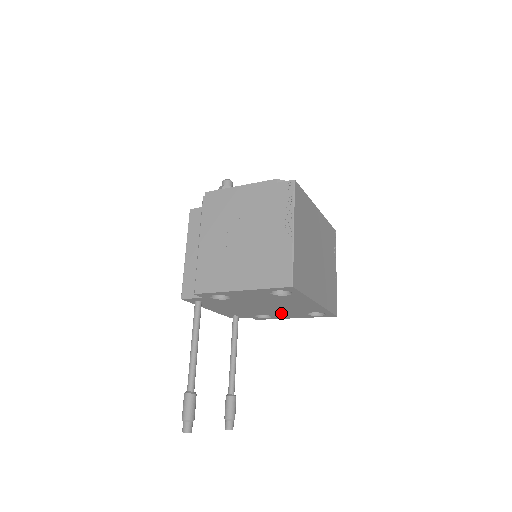
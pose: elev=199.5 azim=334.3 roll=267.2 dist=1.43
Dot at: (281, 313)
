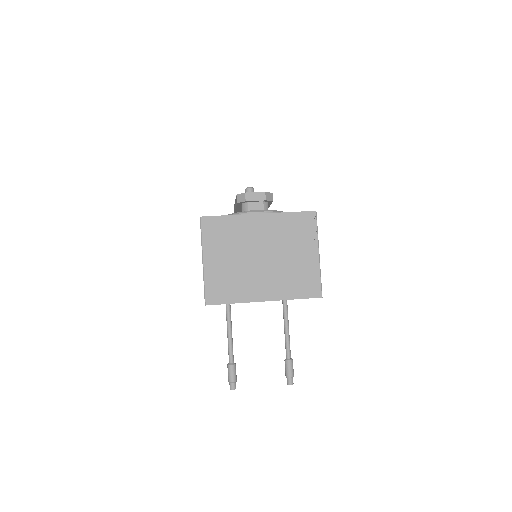
Dot at: occluded
